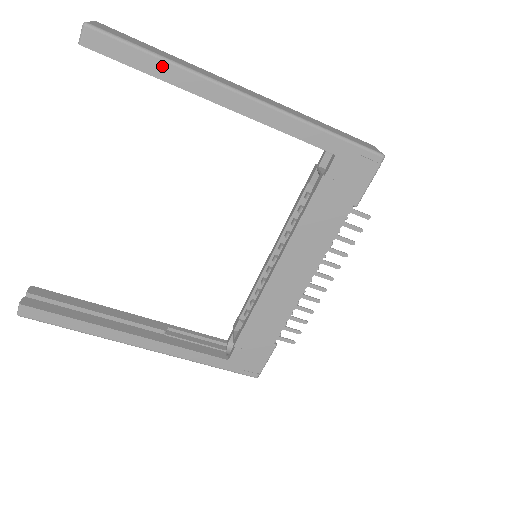
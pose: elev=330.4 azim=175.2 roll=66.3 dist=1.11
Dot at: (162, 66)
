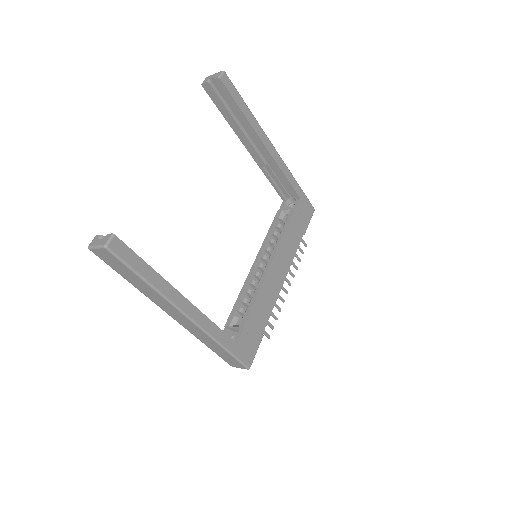
Dot at: (248, 112)
